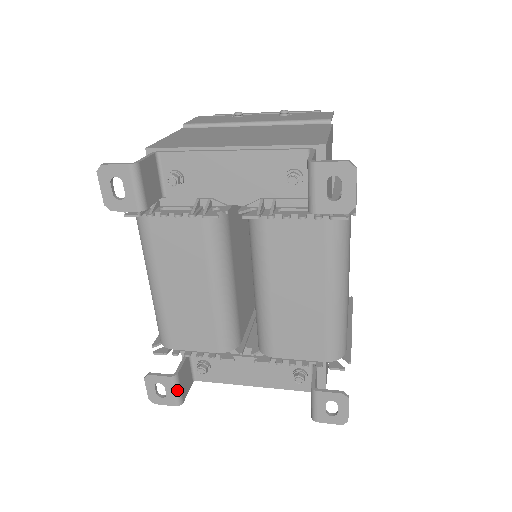
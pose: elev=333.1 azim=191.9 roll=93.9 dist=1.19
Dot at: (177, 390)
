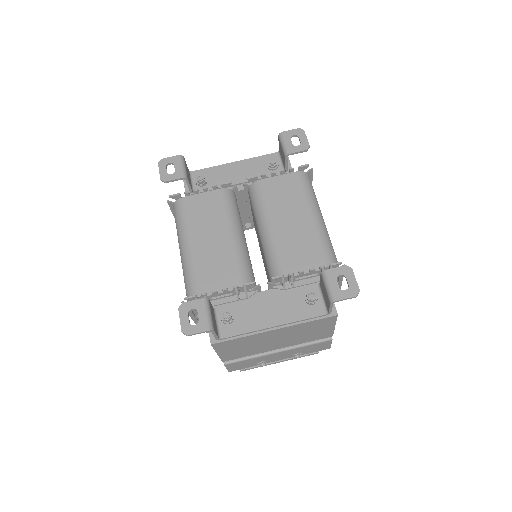
Dot at: (209, 313)
